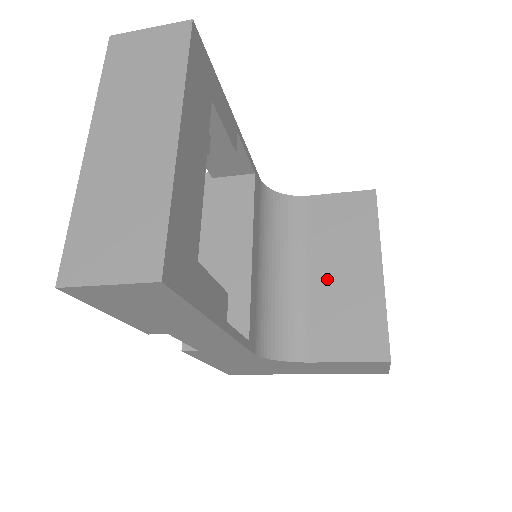
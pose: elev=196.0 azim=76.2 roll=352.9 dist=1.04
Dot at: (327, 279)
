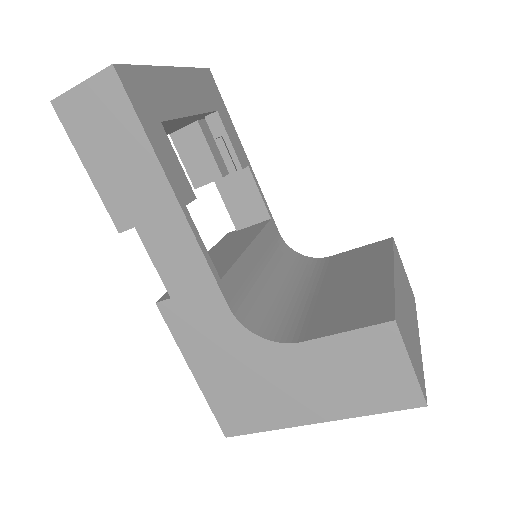
Dot at: (334, 290)
